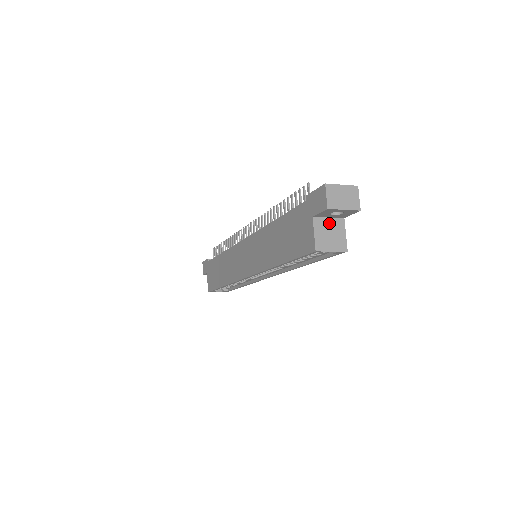
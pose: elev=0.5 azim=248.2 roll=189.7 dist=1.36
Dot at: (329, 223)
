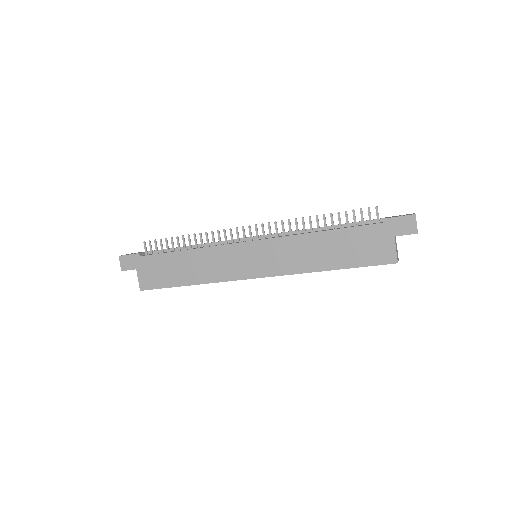
Dot at: (395, 240)
